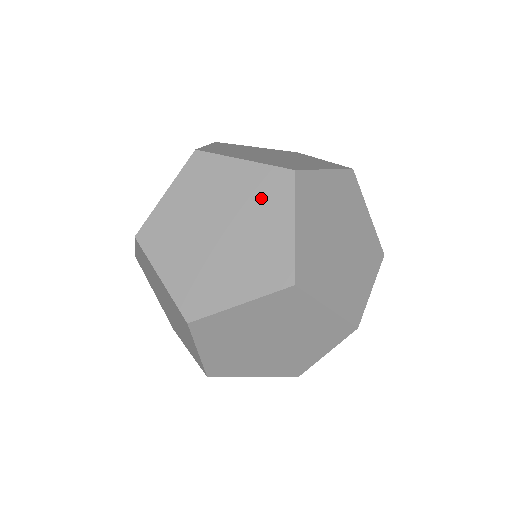
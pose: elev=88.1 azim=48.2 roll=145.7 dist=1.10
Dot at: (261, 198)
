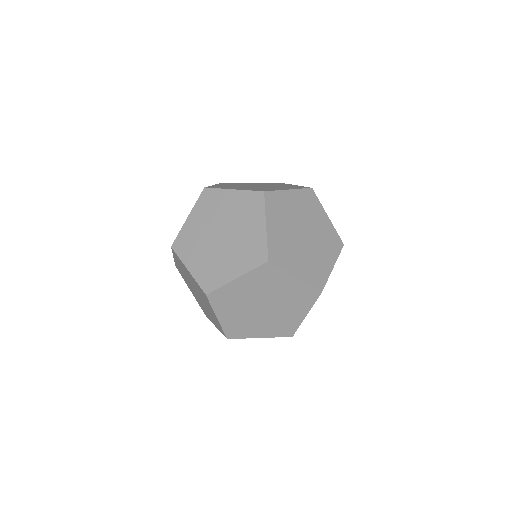
Dot at: (245, 211)
